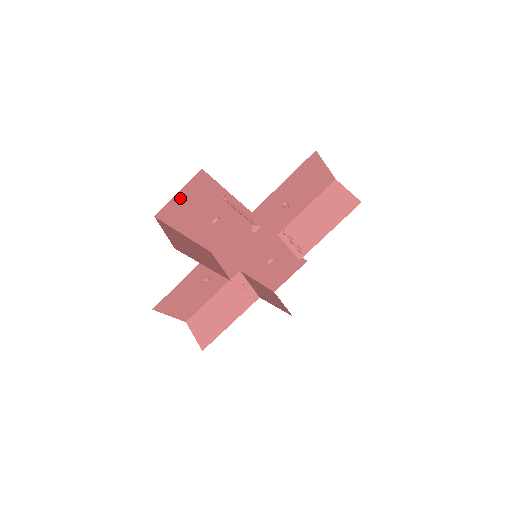
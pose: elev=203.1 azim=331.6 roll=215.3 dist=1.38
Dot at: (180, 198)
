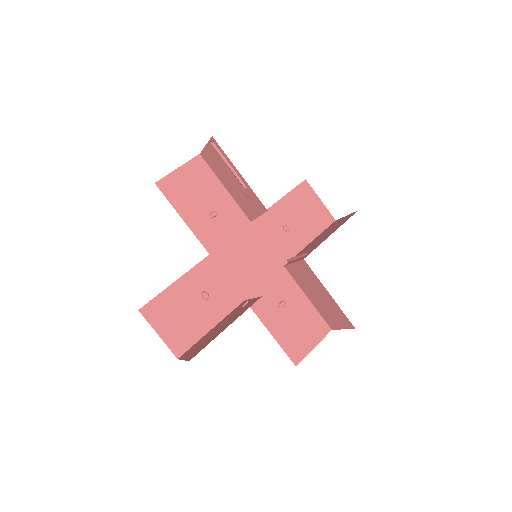
Dot at: (179, 175)
